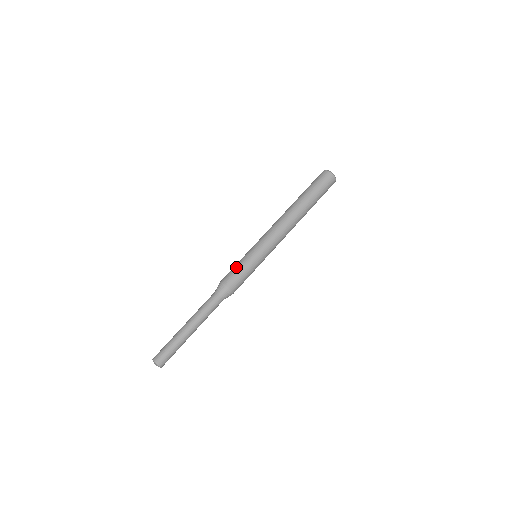
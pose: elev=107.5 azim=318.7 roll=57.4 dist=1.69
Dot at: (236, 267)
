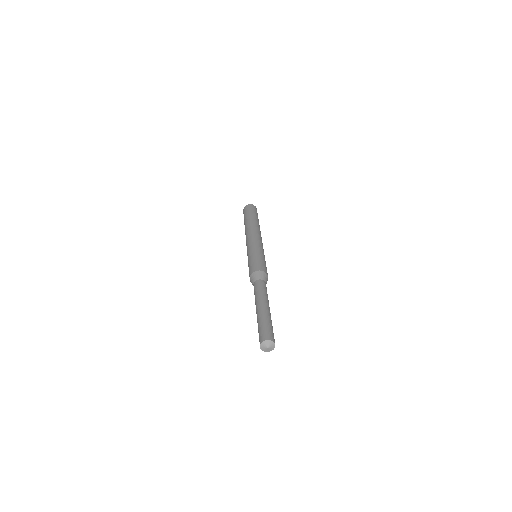
Dot at: (261, 260)
